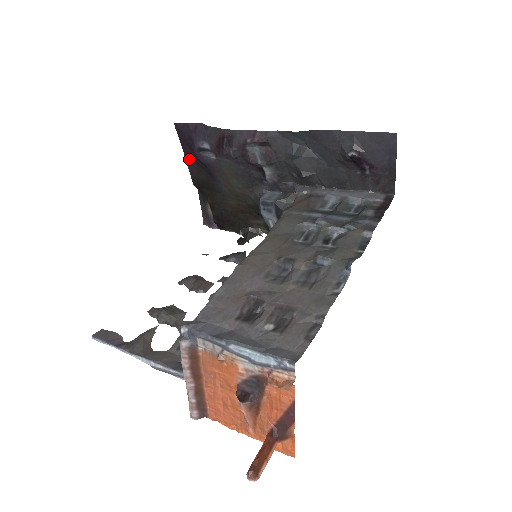
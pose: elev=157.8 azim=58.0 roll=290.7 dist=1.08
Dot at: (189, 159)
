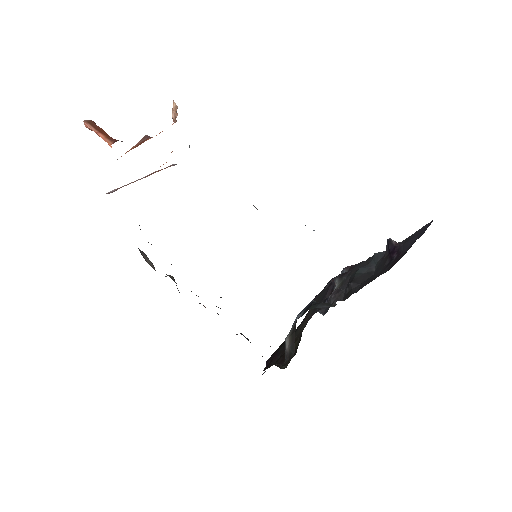
Dot at: occluded
